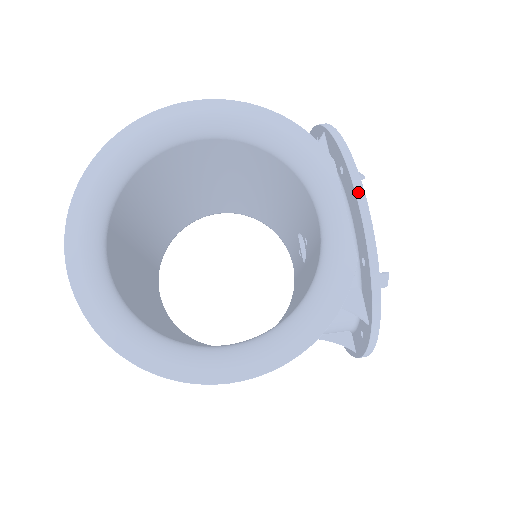
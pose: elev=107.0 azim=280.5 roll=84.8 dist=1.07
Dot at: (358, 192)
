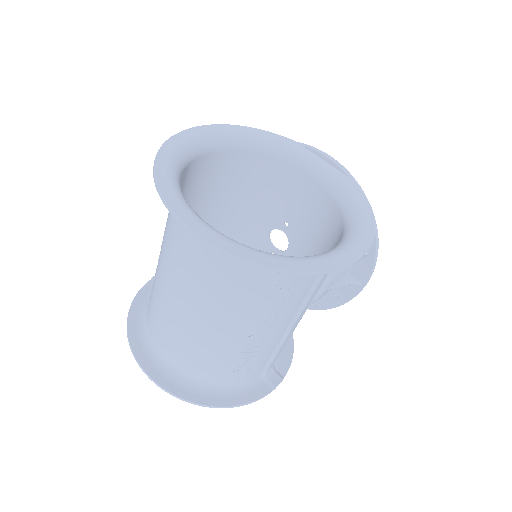
Dot at: (320, 152)
